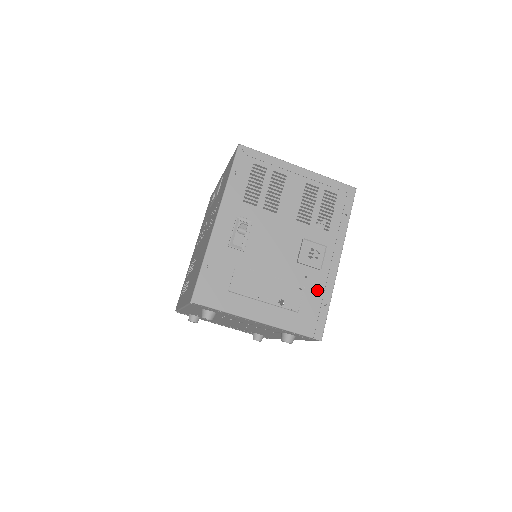
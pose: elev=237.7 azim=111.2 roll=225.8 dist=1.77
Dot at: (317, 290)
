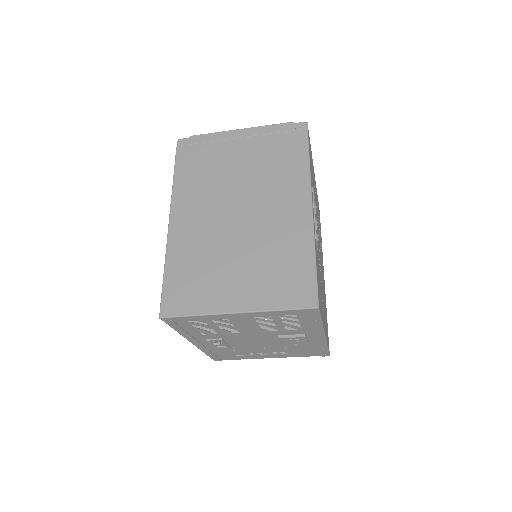
Dot at: (311, 346)
